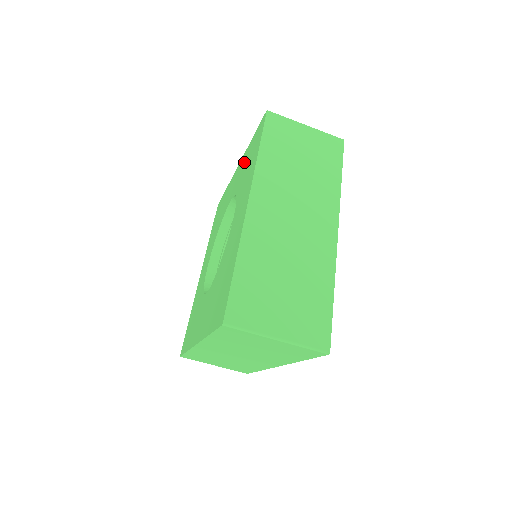
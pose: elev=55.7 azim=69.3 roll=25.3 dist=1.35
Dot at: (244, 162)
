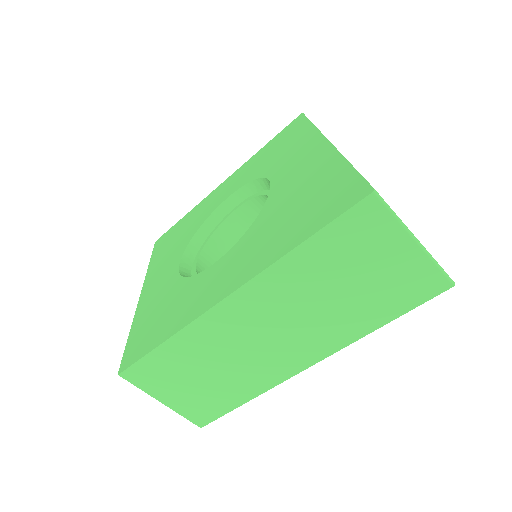
Dot at: (254, 162)
